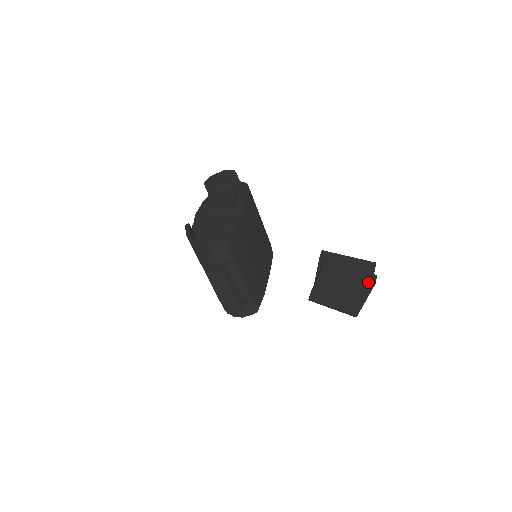
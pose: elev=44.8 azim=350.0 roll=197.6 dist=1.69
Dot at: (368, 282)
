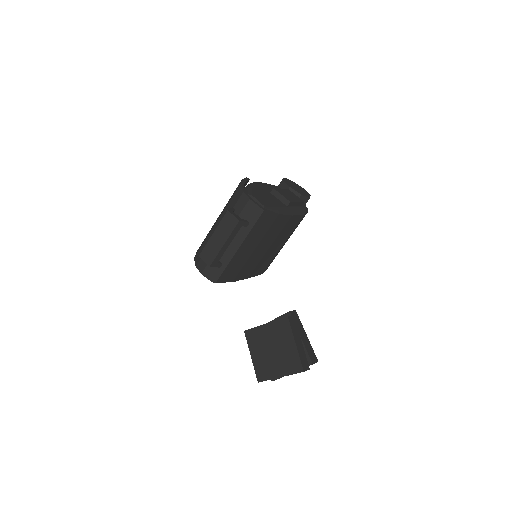
Dot at: (300, 365)
